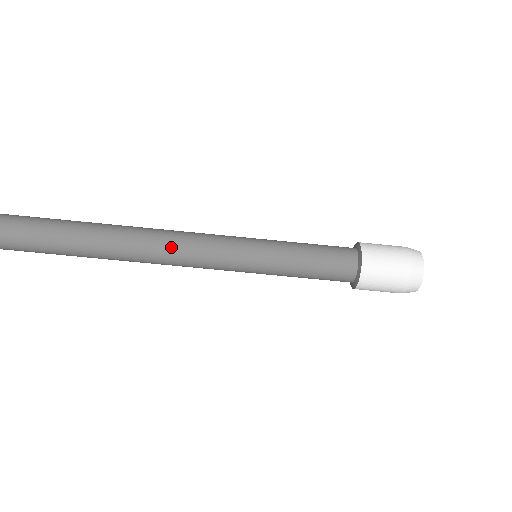
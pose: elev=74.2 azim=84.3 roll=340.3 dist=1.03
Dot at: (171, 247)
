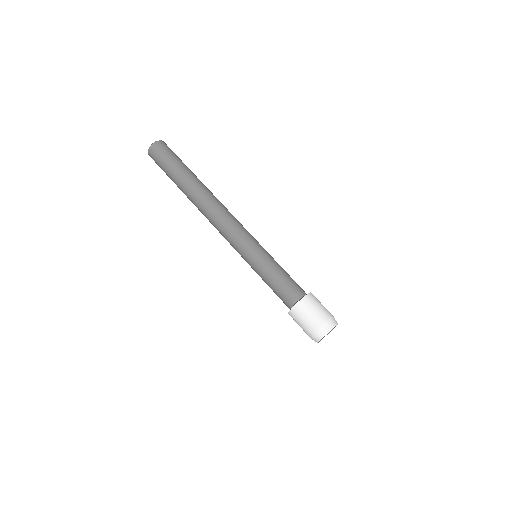
Dot at: (221, 216)
